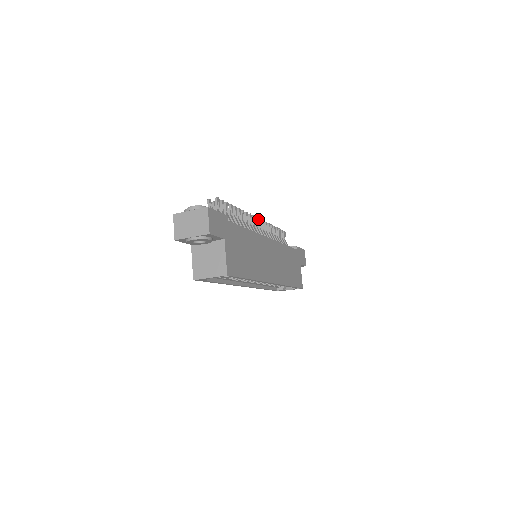
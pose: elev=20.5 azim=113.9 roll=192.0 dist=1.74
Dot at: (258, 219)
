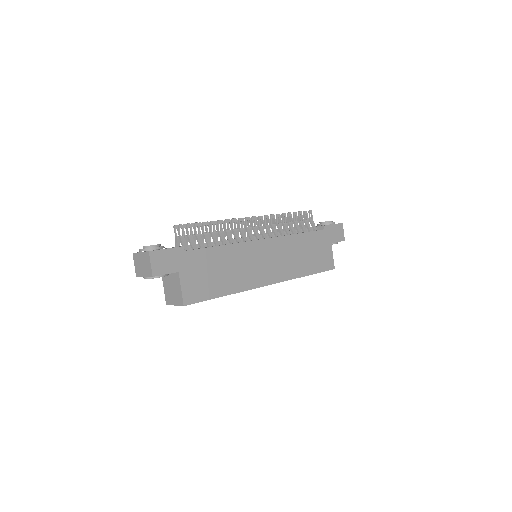
Dot at: (257, 217)
